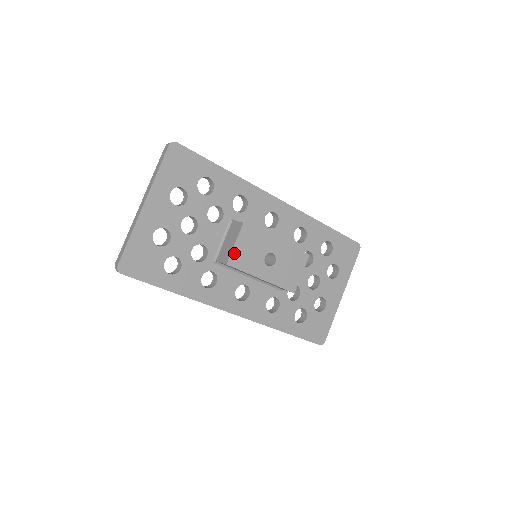
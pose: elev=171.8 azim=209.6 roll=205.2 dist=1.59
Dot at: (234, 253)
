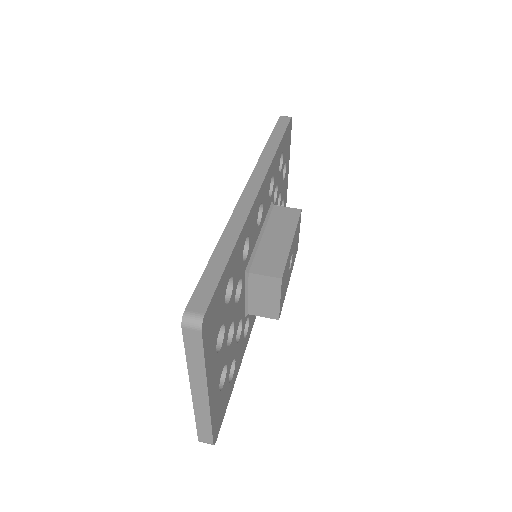
Dot at: (280, 305)
